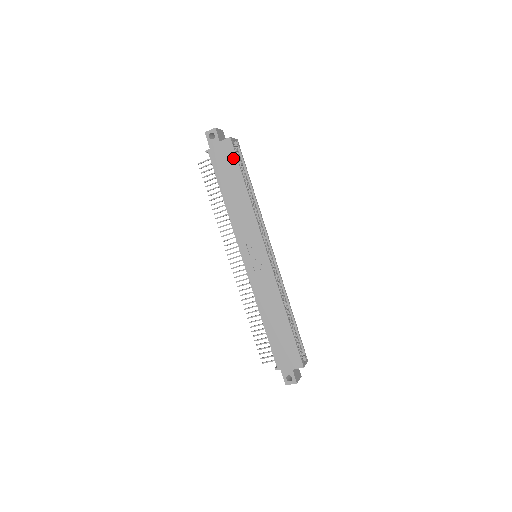
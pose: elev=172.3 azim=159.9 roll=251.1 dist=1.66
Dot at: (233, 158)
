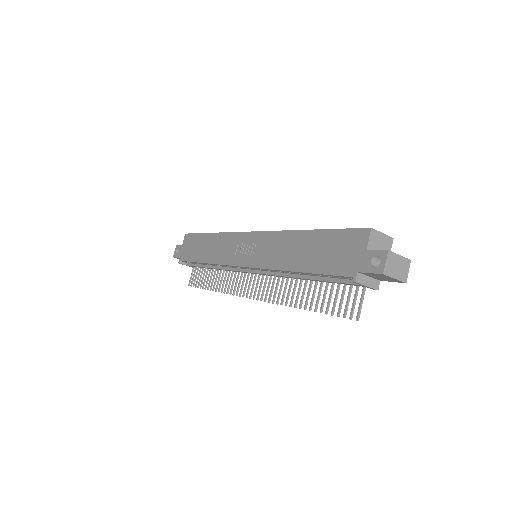
Dot at: (193, 237)
